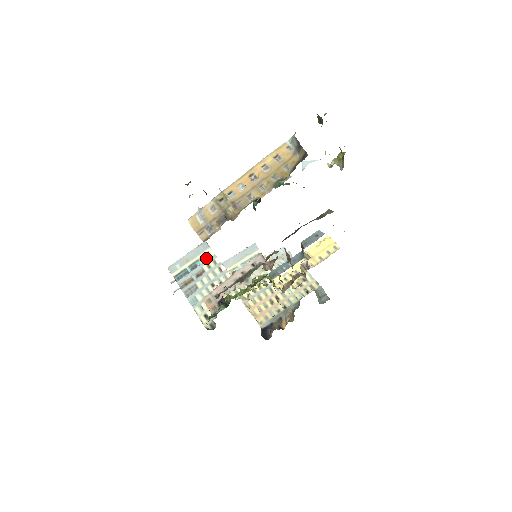
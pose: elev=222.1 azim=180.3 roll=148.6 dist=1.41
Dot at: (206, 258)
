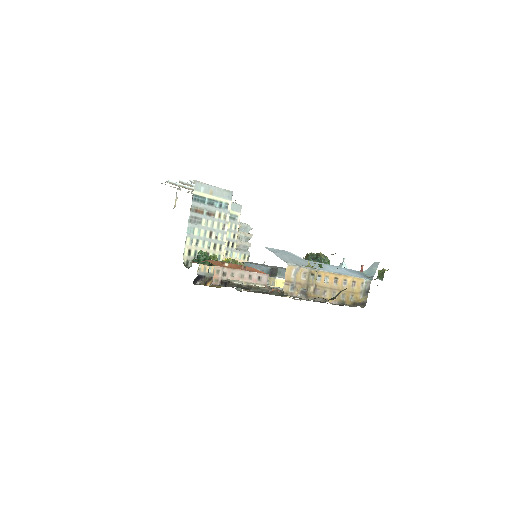
Dot at: (223, 206)
